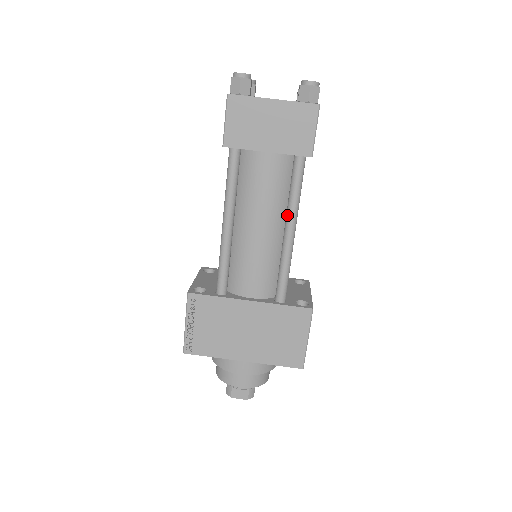
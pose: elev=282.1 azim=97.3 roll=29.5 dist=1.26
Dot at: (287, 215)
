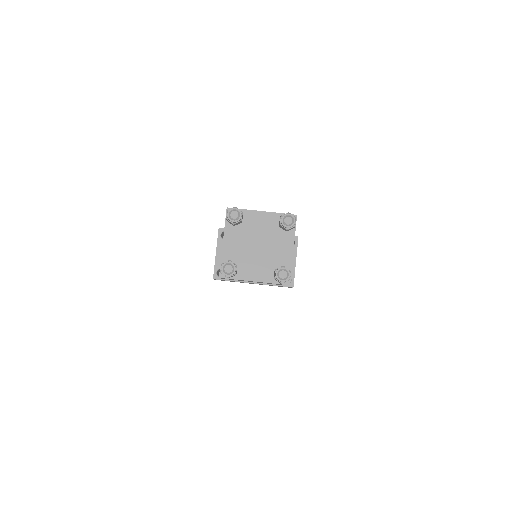
Dot at: occluded
